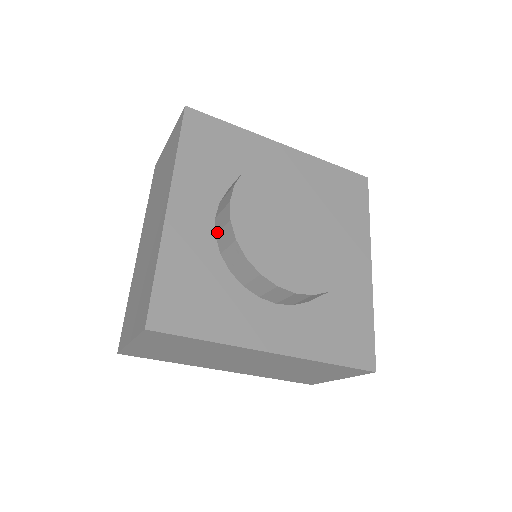
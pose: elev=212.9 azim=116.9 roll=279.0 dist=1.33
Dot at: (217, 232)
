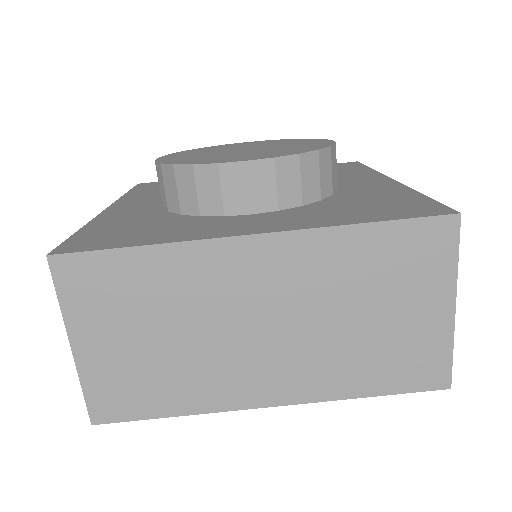
Dot at: (161, 200)
